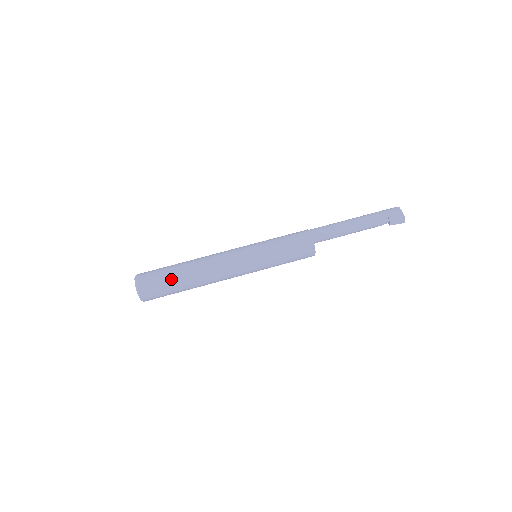
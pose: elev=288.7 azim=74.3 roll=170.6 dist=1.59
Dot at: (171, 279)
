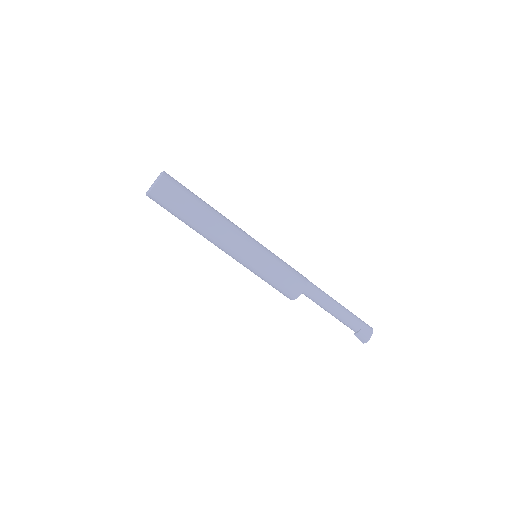
Dot at: (185, 207)
